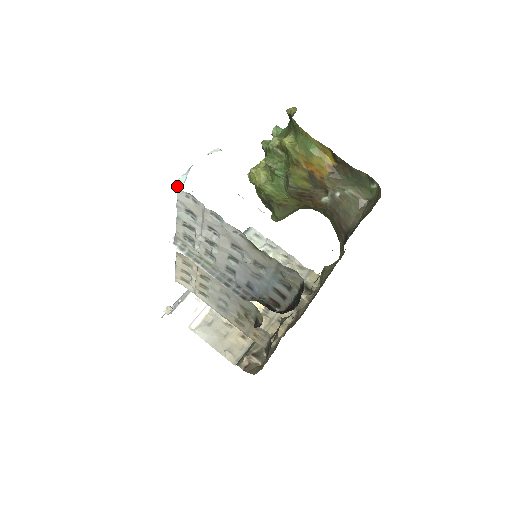
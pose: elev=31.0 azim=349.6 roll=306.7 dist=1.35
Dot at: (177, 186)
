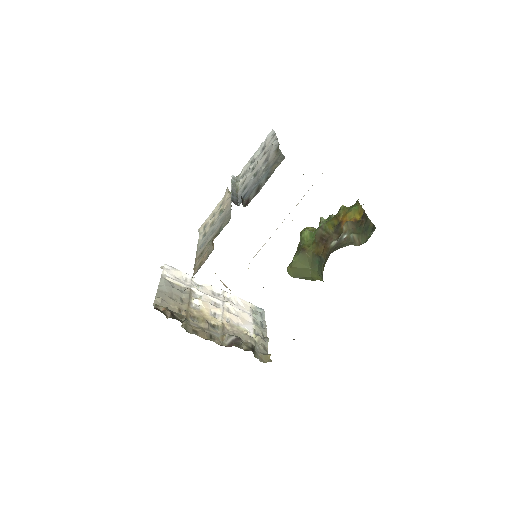
Dot at: occluded
